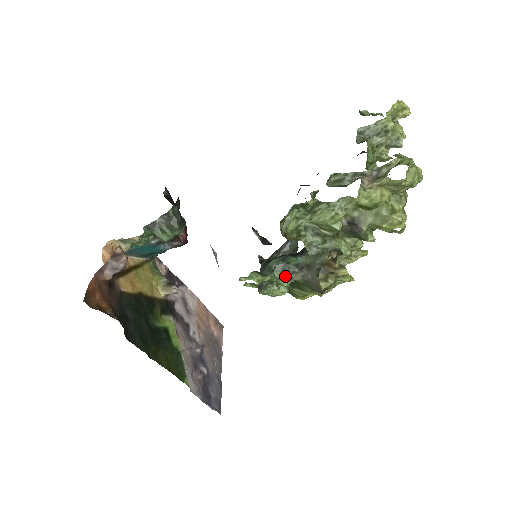
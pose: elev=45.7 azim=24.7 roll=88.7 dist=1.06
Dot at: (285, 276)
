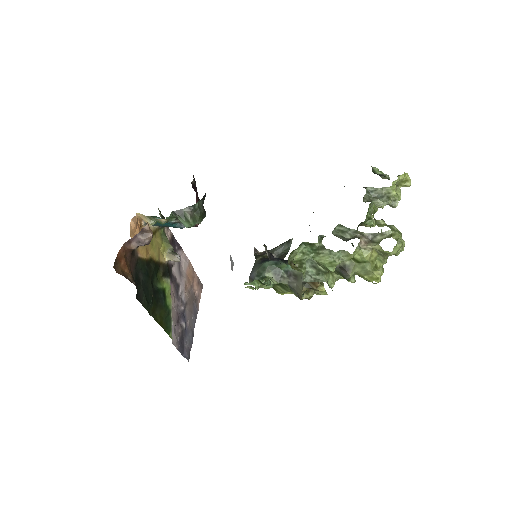
Dot at: (275, 278)
